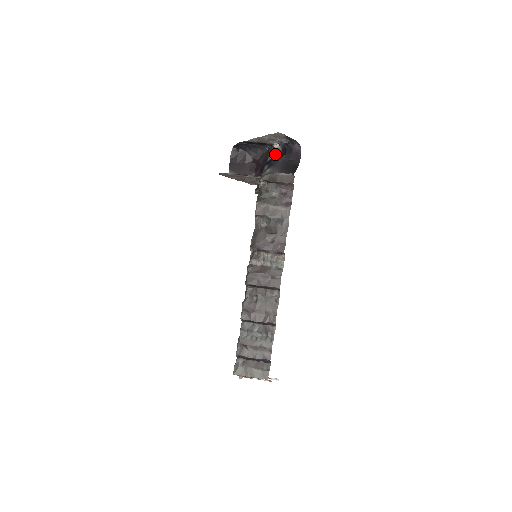
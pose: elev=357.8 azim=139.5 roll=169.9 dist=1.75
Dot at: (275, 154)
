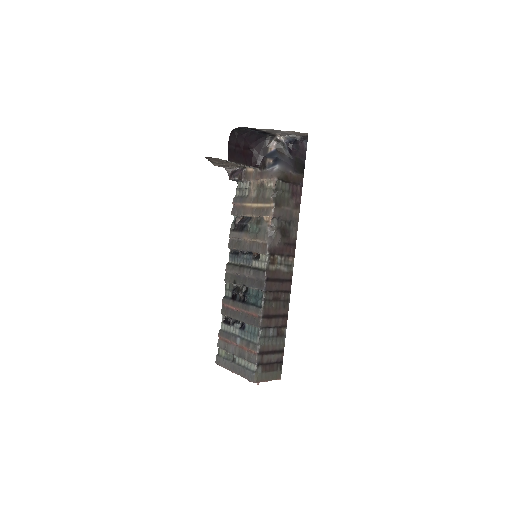
Dot at: (278, 147)
